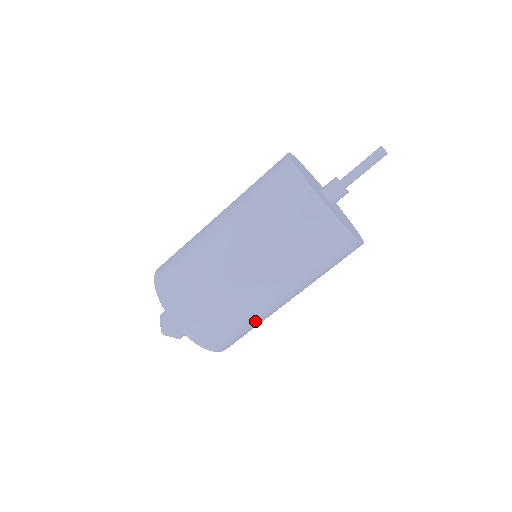
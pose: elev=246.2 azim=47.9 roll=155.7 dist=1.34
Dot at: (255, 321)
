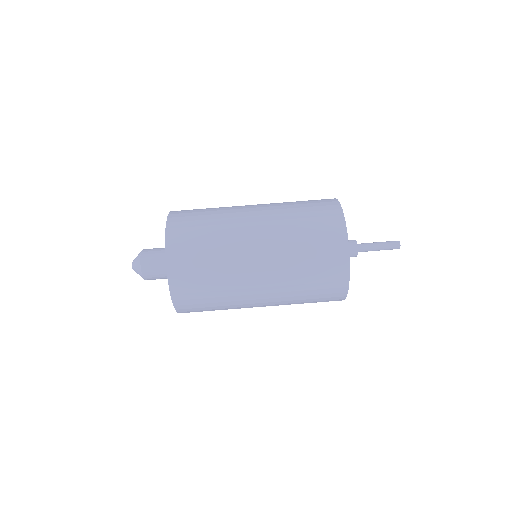
Dot at: (225, 298)
